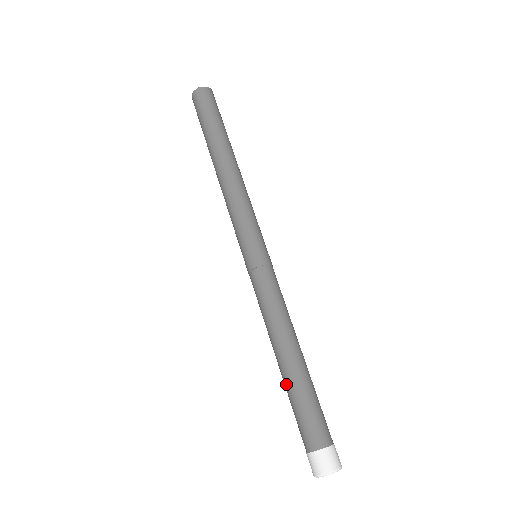
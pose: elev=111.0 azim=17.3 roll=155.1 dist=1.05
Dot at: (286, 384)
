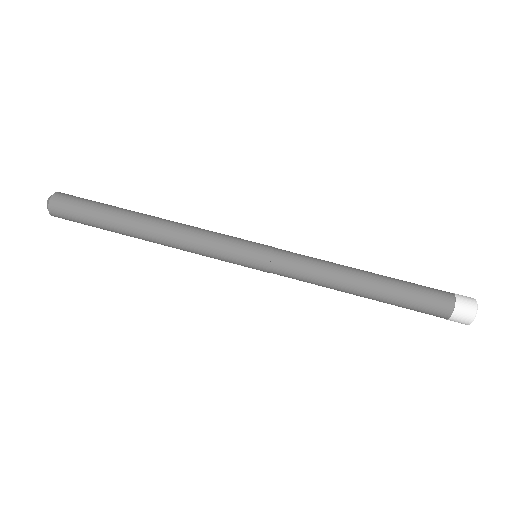
Dot at: (389, 291)
